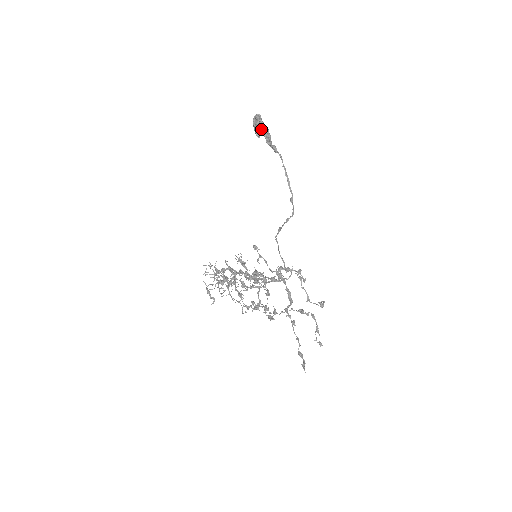
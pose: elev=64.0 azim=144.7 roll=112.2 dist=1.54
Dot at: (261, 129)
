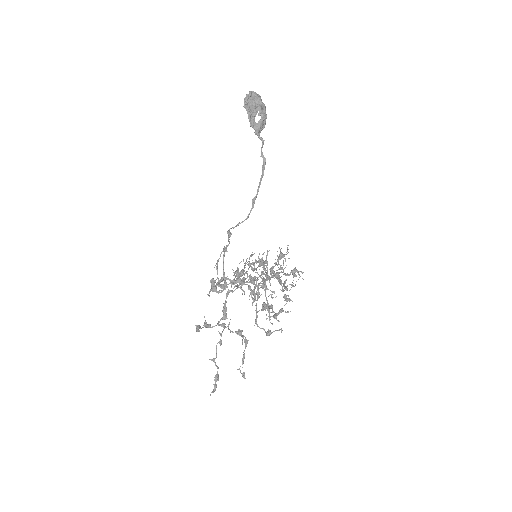
Dot at: (250, 110)
